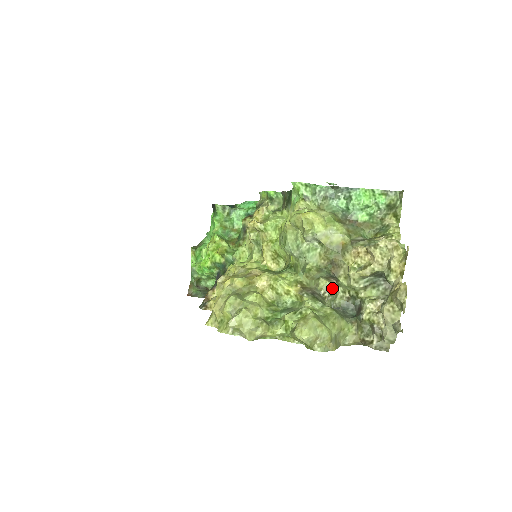
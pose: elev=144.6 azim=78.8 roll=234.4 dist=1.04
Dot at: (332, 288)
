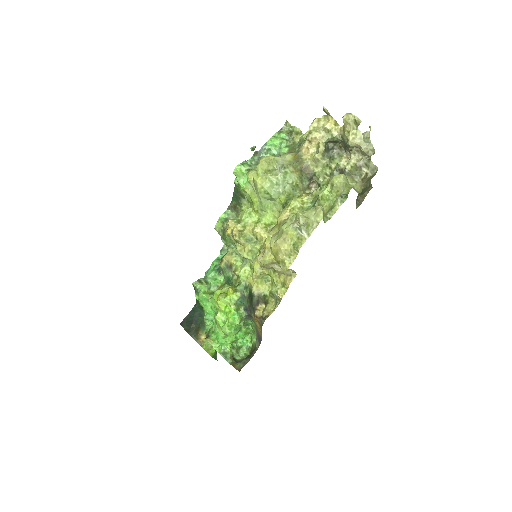
Dot at: occluded
